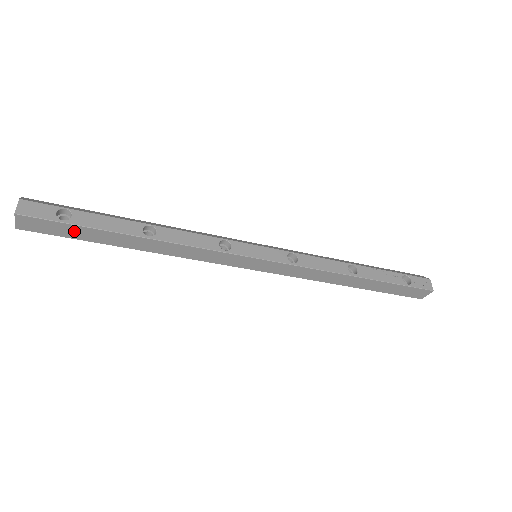
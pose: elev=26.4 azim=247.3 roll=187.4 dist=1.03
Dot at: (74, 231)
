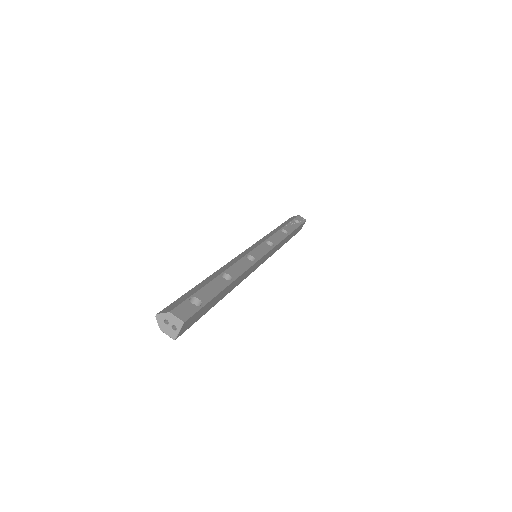
Dot at: (204, 310)
